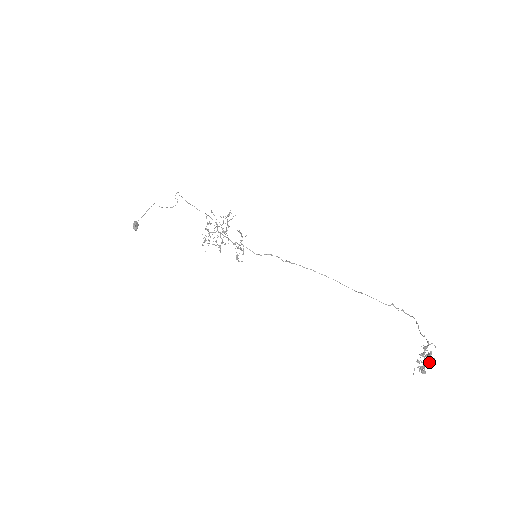
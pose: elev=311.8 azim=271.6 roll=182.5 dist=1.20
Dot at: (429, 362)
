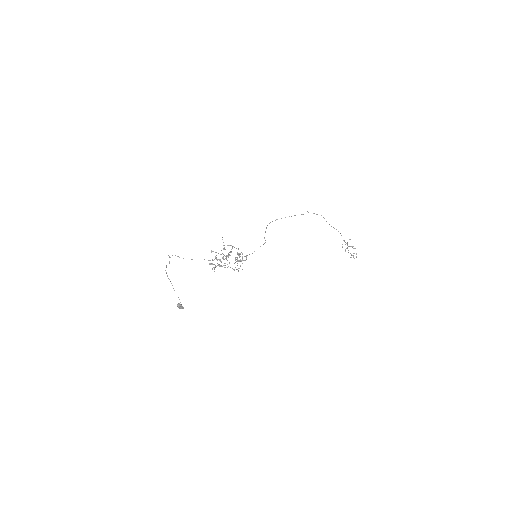
Dot at: occluded
